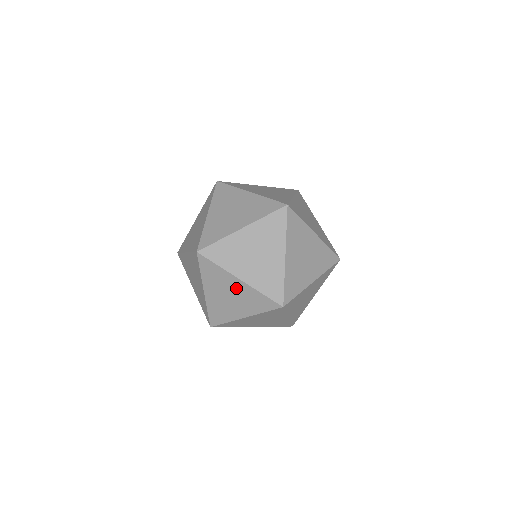
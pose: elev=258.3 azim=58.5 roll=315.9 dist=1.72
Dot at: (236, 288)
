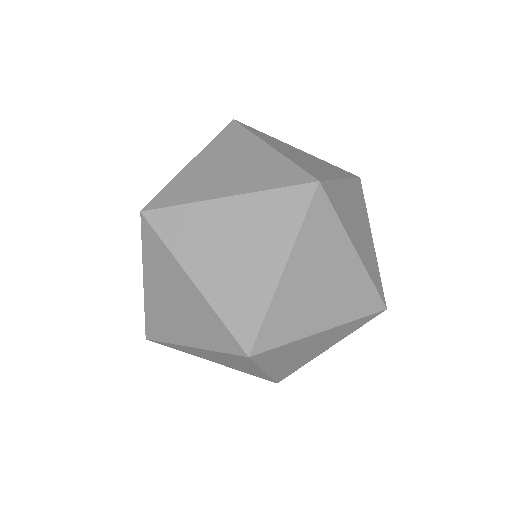
Dot at: (186, 294)
